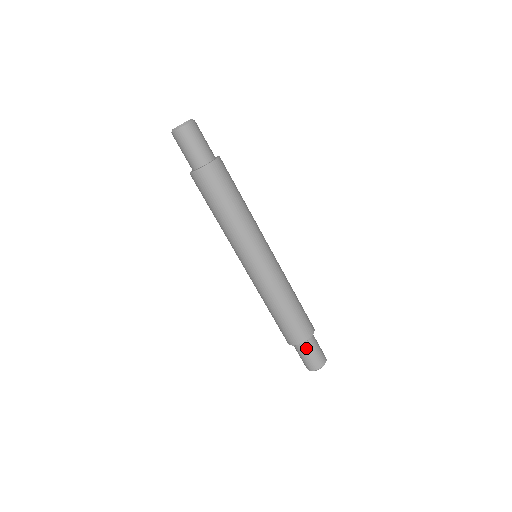
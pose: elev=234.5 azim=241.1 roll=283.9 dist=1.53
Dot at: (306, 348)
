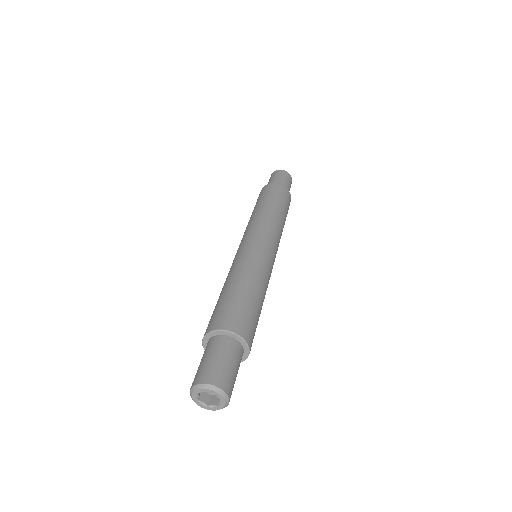
Dot at: (227, 347)
